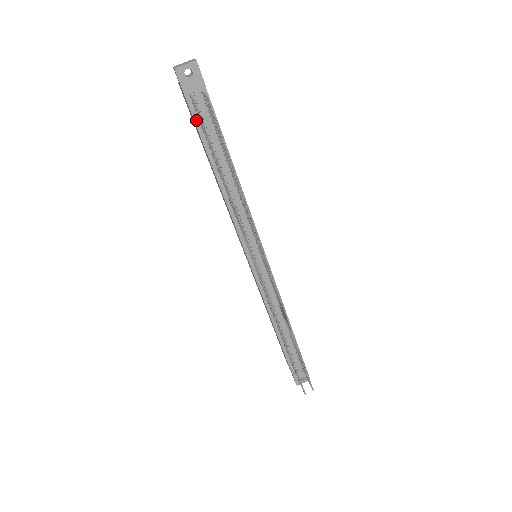
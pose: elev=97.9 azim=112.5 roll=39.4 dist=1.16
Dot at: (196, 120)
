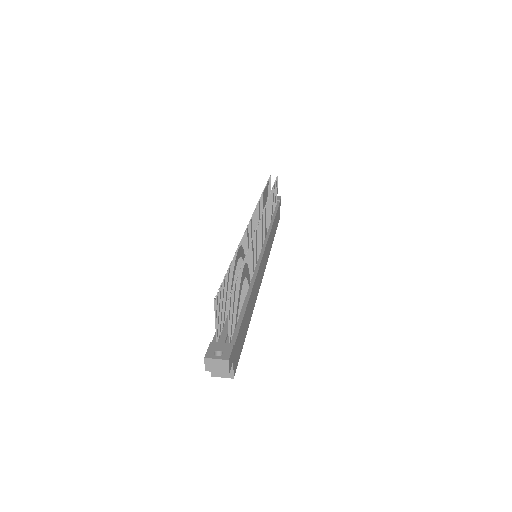
Dot at: occluded
